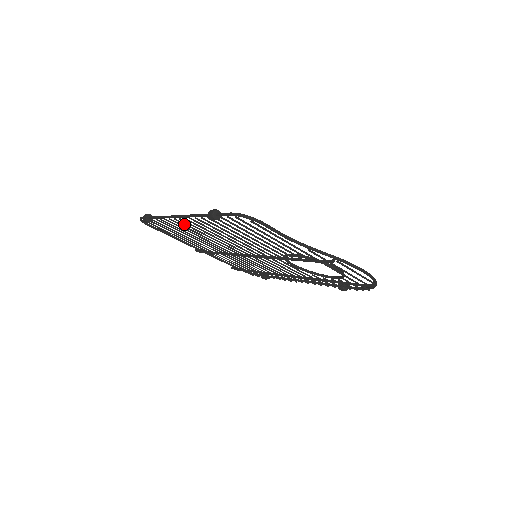
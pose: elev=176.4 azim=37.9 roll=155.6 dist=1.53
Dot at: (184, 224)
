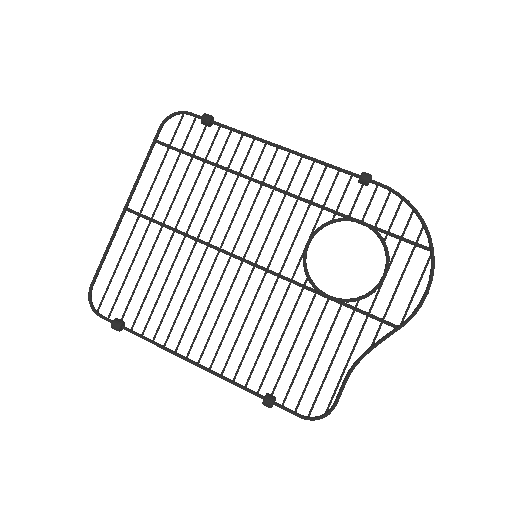
Dot at: occluded
